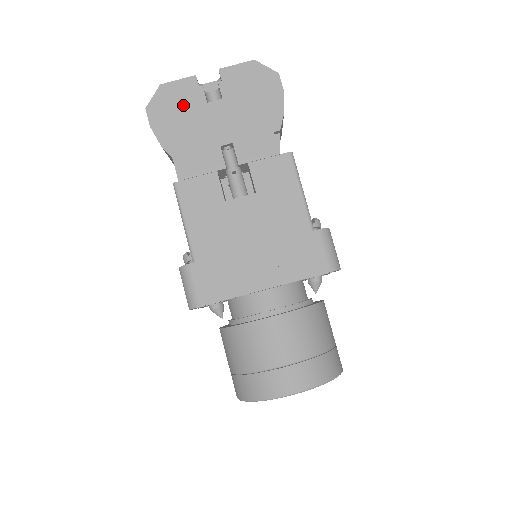
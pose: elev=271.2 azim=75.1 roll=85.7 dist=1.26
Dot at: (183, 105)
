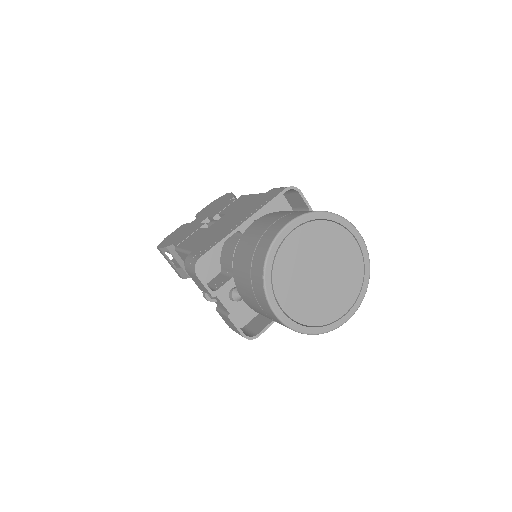
Dot at: (177, 232)
